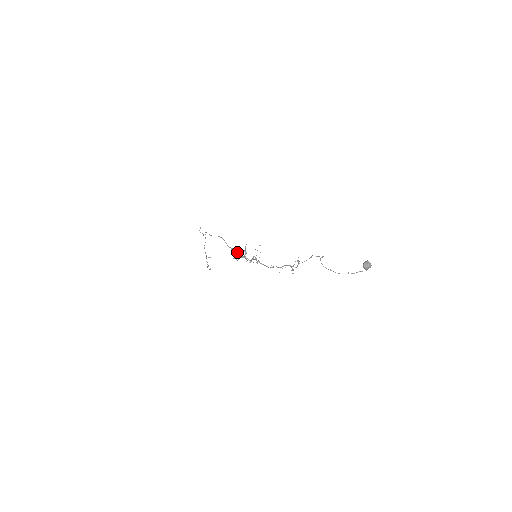
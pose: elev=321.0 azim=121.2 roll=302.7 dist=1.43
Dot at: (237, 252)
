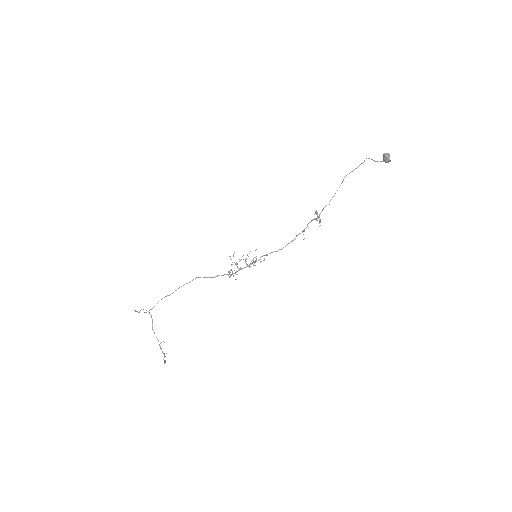
Dot at: (227, 274)
